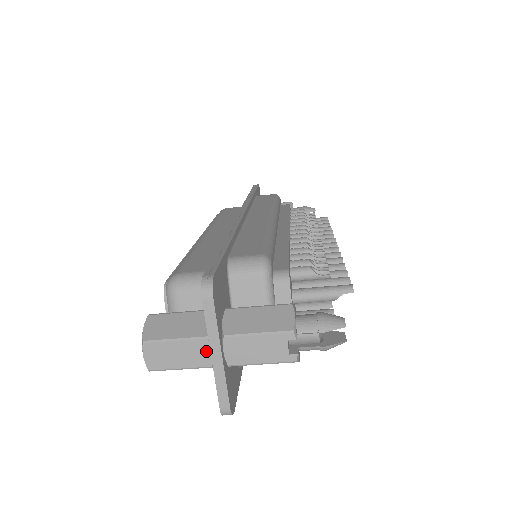
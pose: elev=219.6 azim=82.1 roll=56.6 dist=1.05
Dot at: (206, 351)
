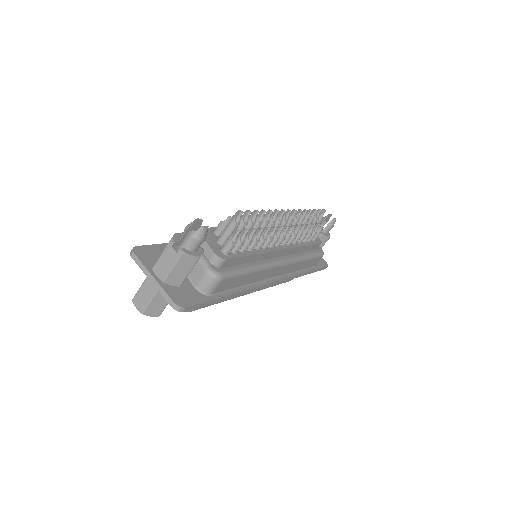
Dot at: (152, 283)
